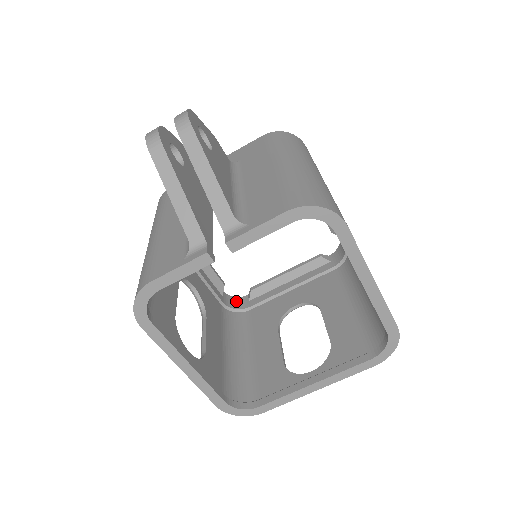
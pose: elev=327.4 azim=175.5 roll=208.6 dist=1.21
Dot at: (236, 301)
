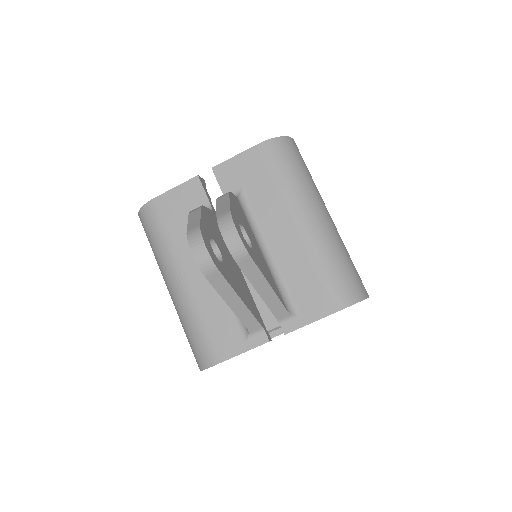
Dot at: occluded
